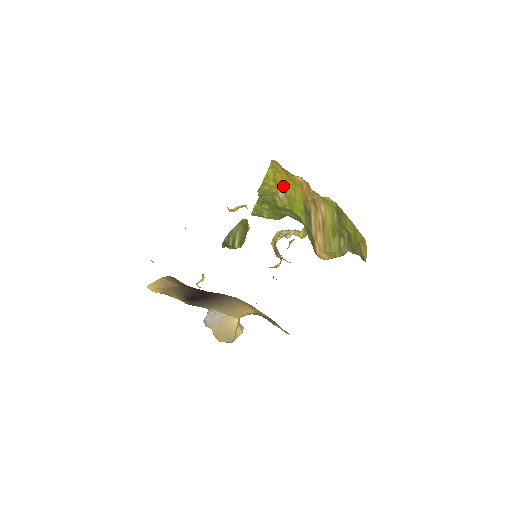
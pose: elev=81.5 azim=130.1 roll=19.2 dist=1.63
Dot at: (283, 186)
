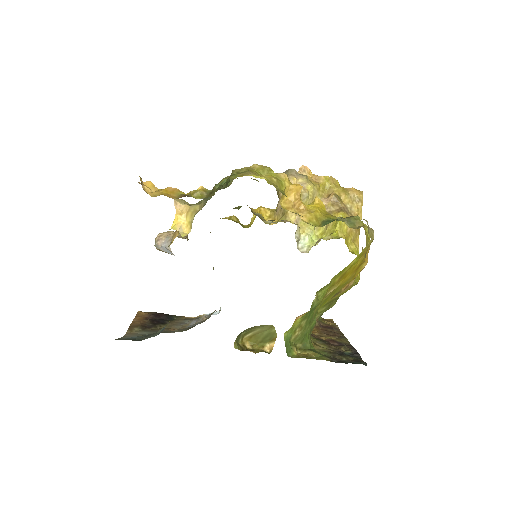
Dot at: (342, 282)
